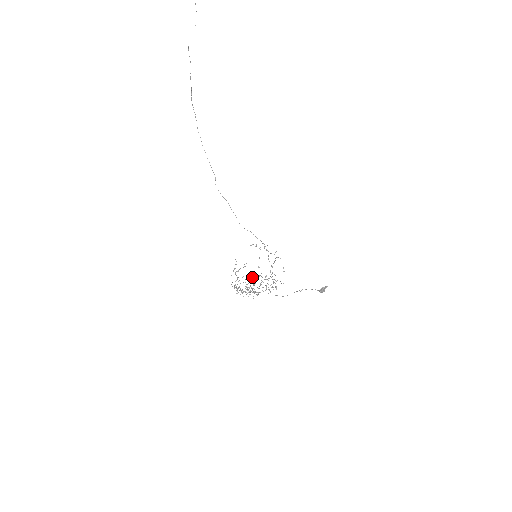
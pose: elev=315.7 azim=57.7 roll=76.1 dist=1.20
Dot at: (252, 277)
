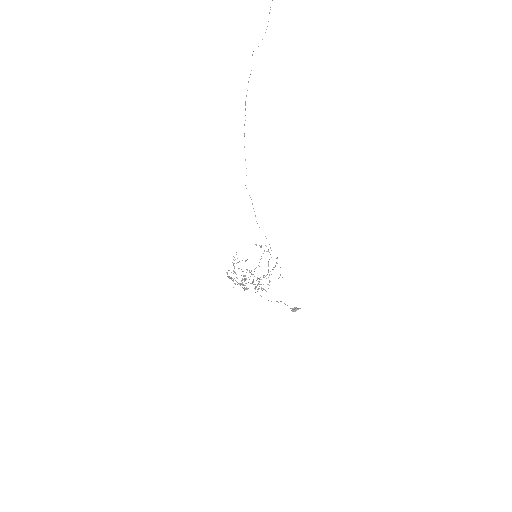
Dot at: occluded
